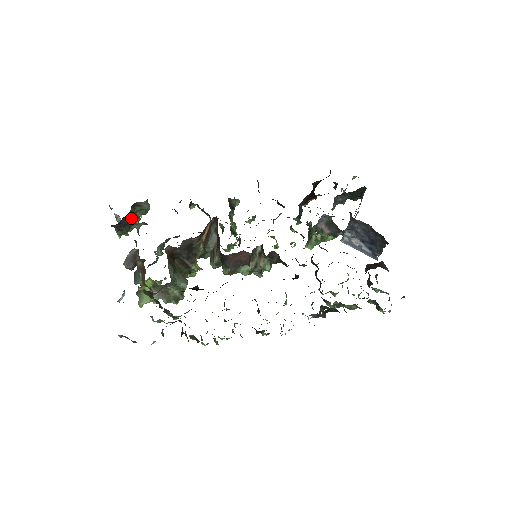
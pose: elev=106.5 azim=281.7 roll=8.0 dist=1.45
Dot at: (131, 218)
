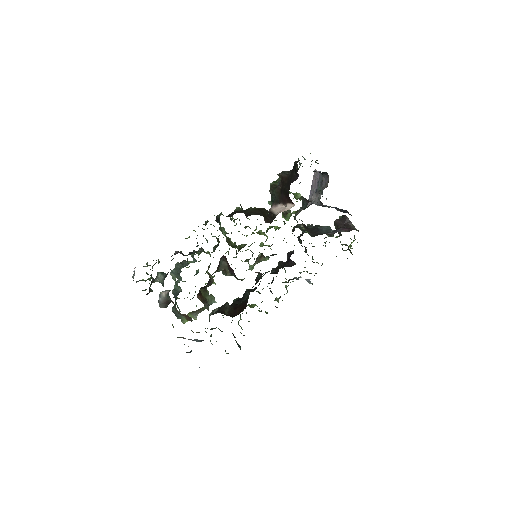
Dot at: occluded
